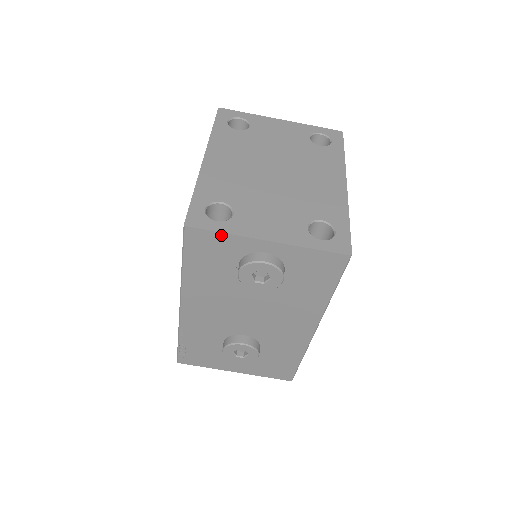
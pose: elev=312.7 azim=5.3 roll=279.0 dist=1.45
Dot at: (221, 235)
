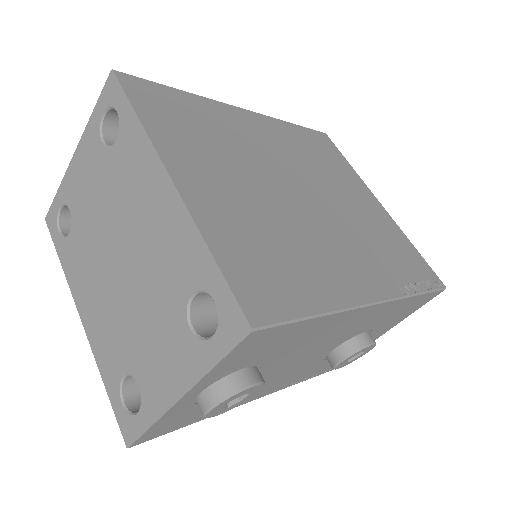
Dot at: (153, 427)
